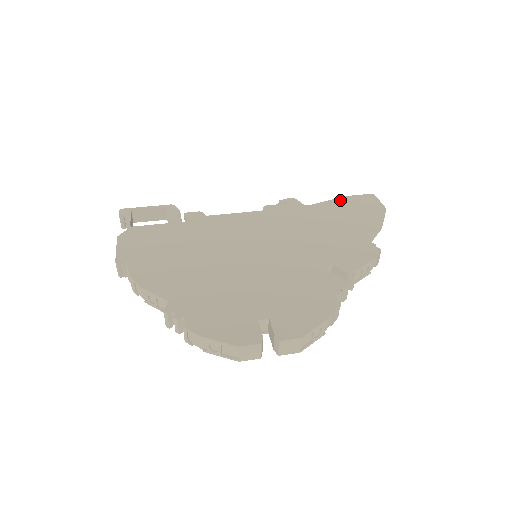
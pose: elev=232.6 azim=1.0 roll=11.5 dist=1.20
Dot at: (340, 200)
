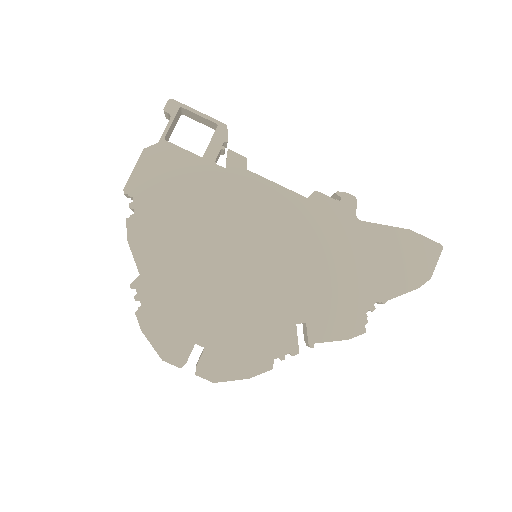
Dot at: (399, 233)
